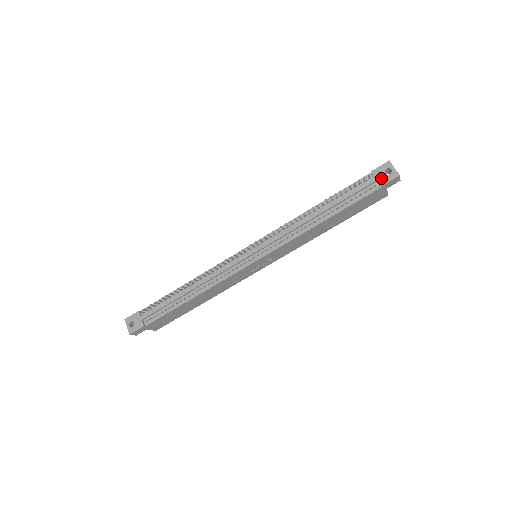
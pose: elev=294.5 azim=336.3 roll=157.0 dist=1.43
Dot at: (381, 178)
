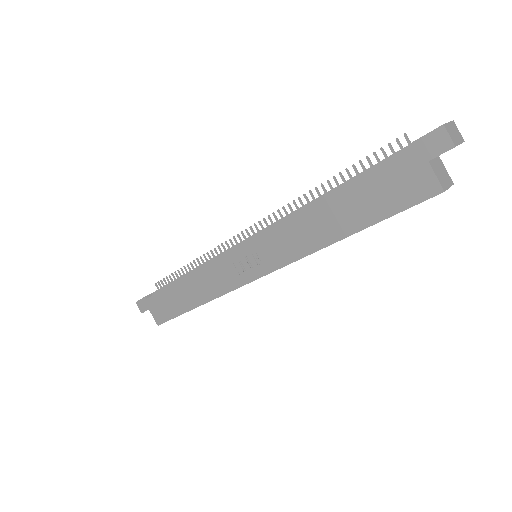
Dot at: occluded
